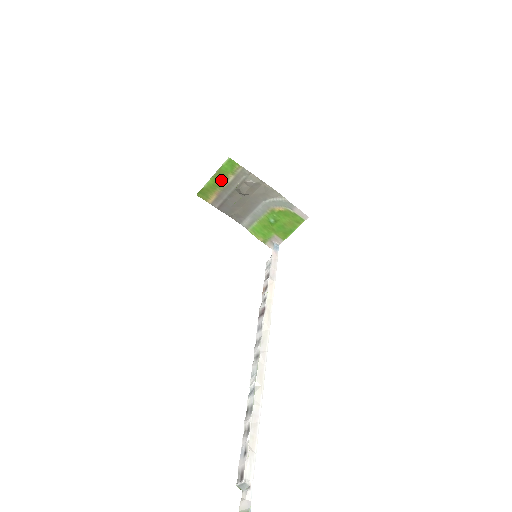
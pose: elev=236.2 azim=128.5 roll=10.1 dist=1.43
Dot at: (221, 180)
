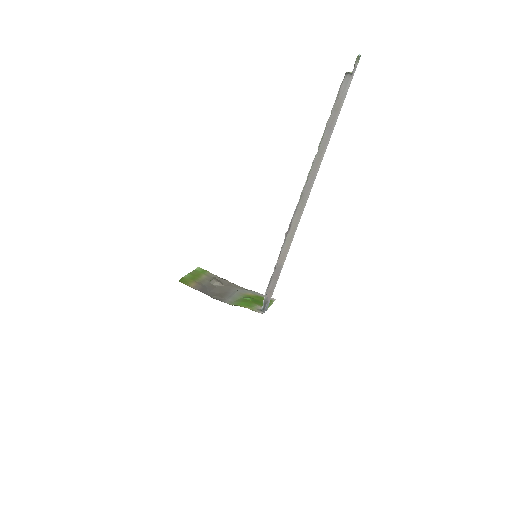
Dot at: (197, 276)
